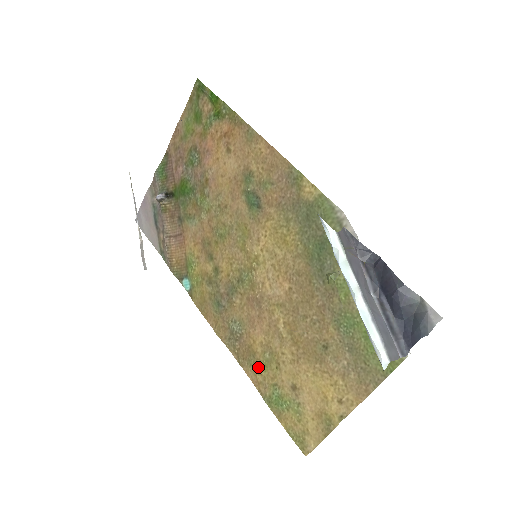
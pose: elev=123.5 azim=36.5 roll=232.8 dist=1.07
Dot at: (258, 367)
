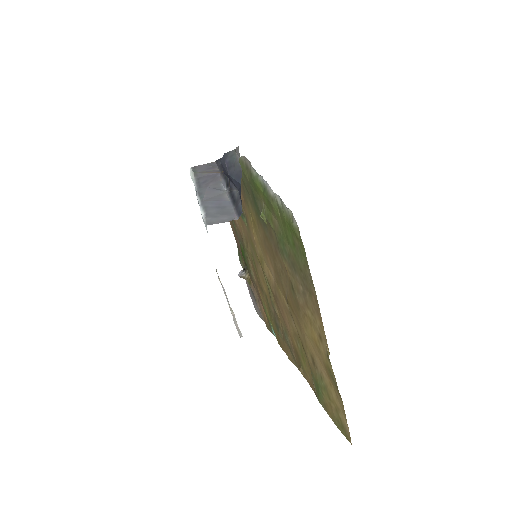
Dot at: (303, 365)
